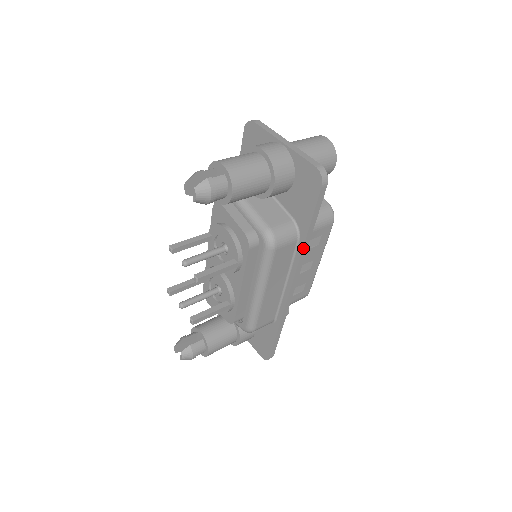
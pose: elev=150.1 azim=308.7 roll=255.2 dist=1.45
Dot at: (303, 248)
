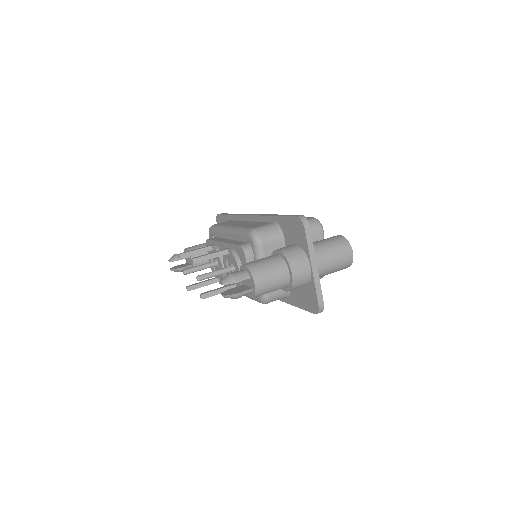
Dot at: (285, 302)
